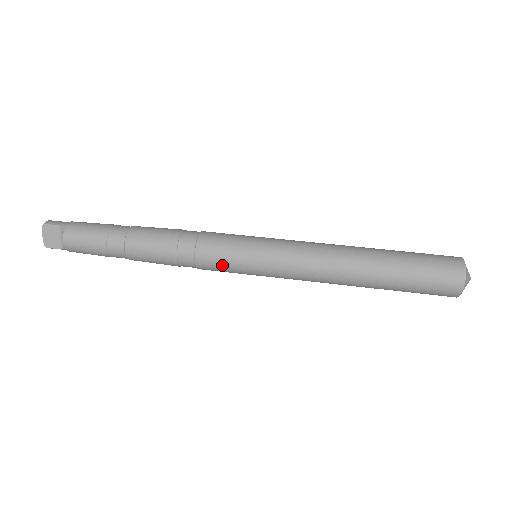
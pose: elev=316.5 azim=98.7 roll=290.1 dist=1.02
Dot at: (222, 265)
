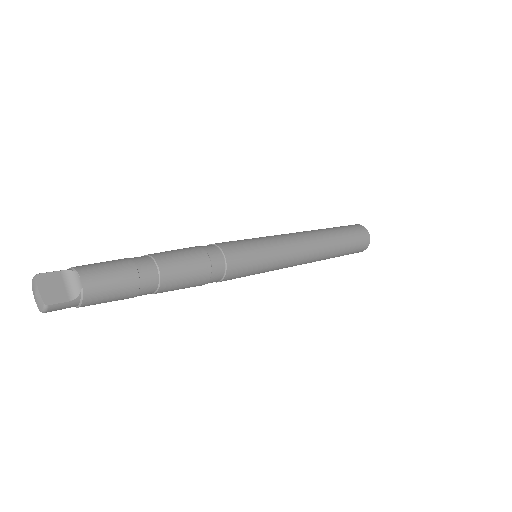
Dot at: (247, 258)
